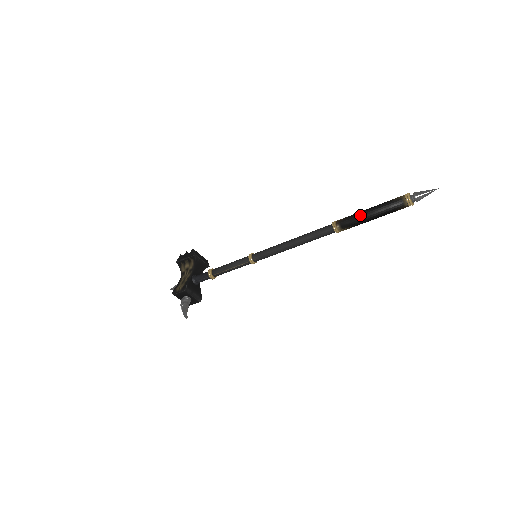
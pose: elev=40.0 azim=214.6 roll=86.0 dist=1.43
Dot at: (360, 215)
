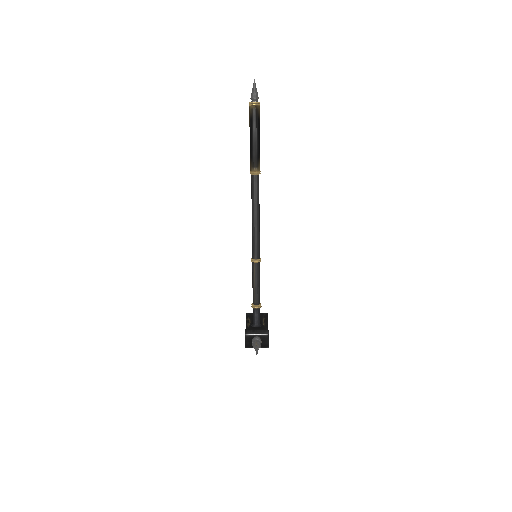
Dot at: (250, 148)
